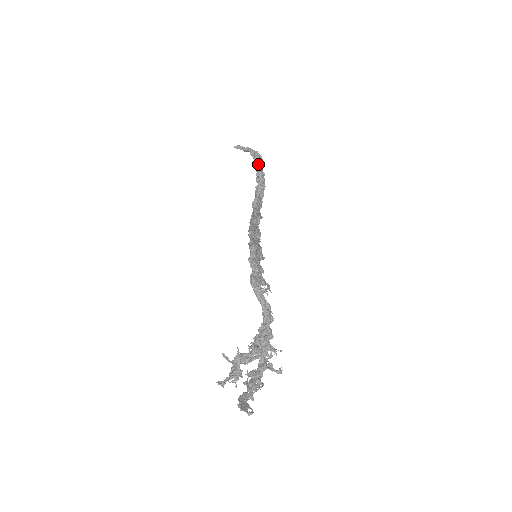
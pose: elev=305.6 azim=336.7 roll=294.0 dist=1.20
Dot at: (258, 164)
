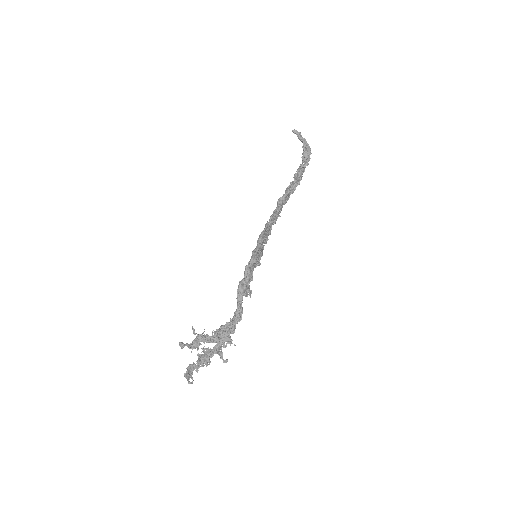
Dot at: (304, 160)
